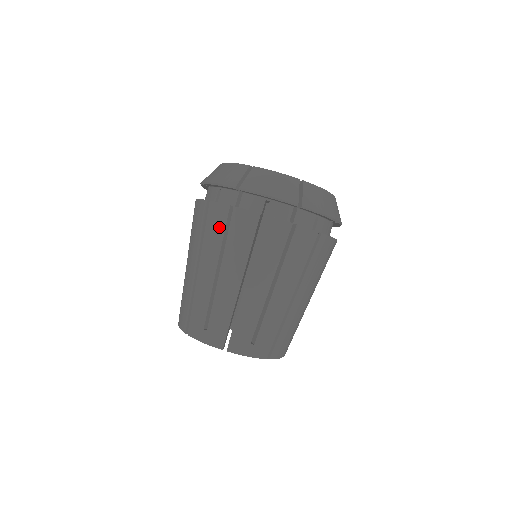
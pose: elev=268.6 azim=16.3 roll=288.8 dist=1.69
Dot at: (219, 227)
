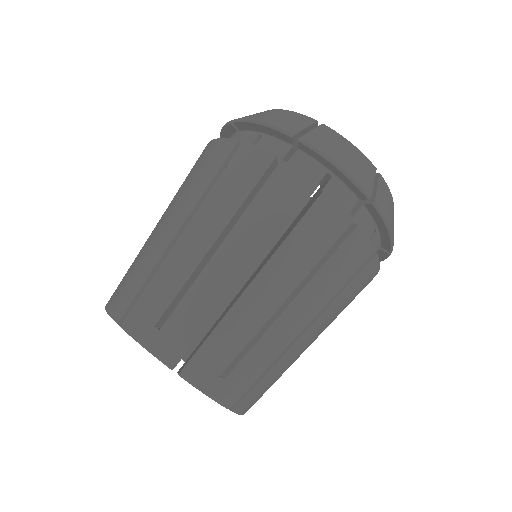
Dot at: (194, 166)
